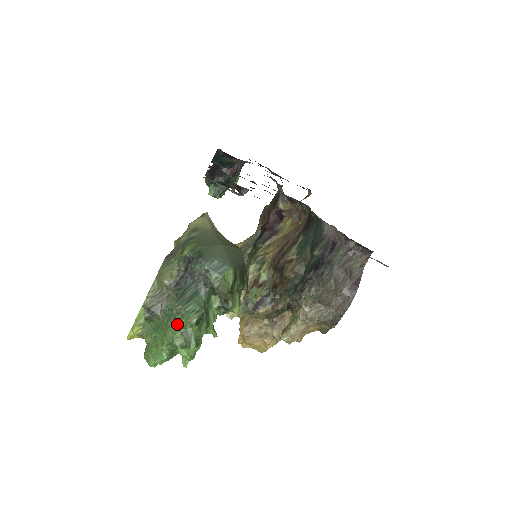
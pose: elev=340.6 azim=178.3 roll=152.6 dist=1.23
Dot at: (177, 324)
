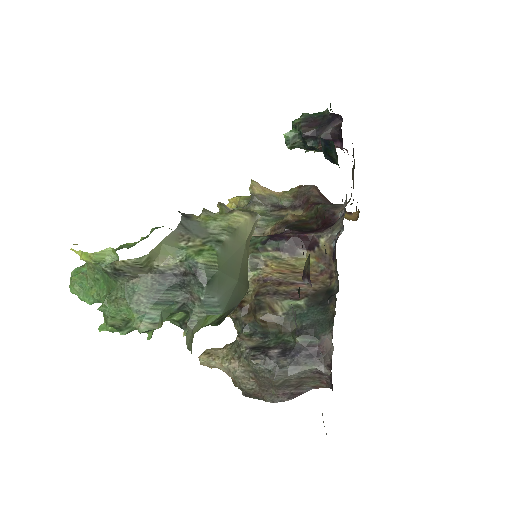
Dot at: (127, 310)
